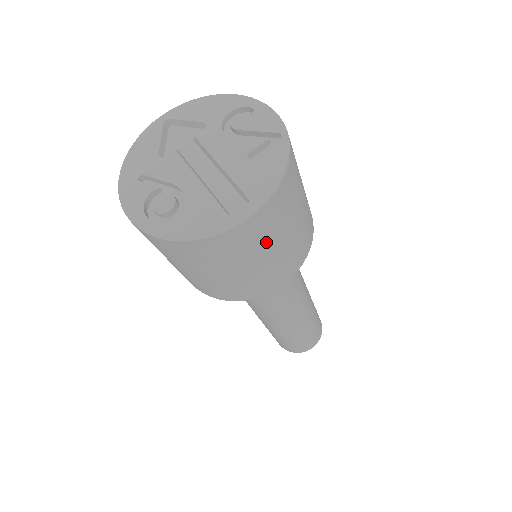
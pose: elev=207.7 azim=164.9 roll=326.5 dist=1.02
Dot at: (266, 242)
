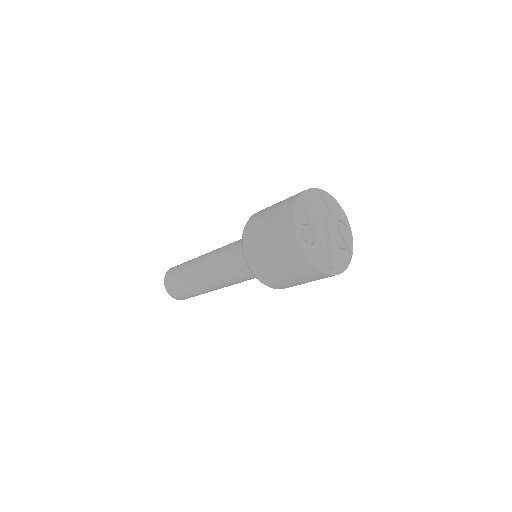
Dot at: (312, 280)
